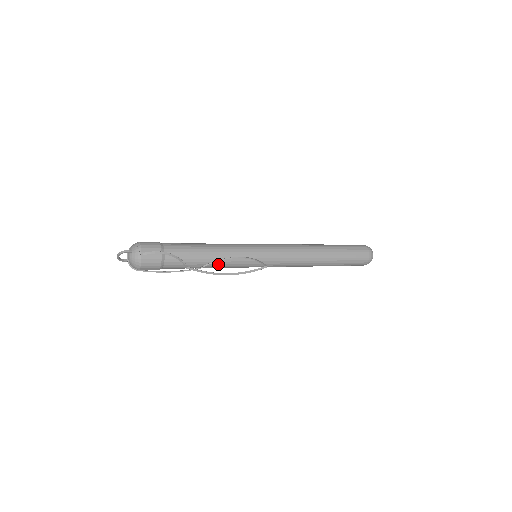
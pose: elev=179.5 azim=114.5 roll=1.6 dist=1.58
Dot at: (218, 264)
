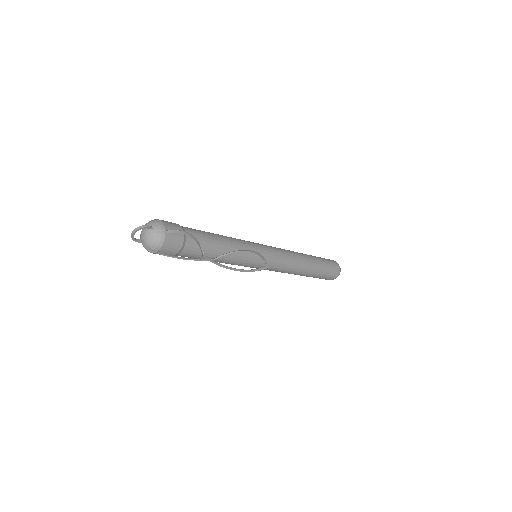
Dot at: (230, 257)
